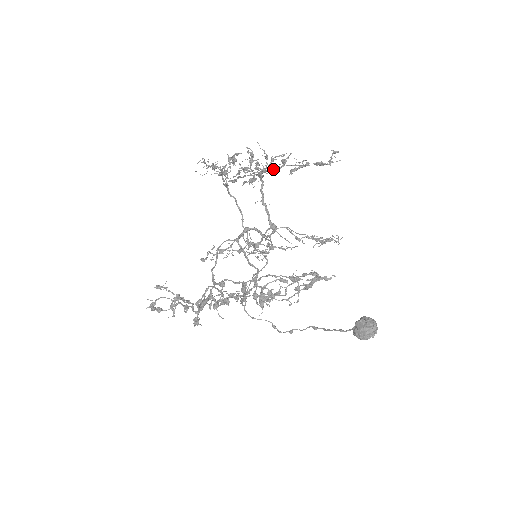
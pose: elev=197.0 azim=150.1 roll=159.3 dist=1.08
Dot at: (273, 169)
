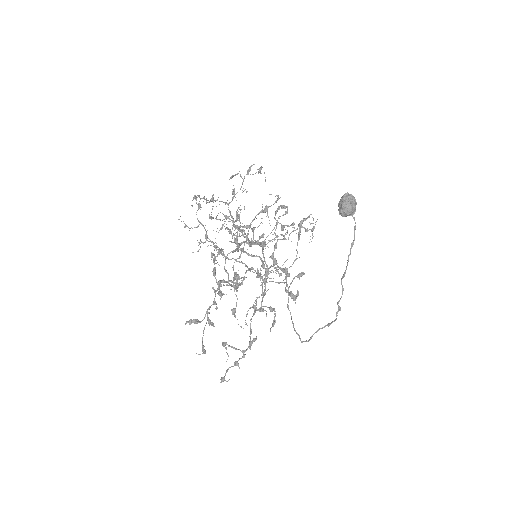
Dot at: (230, 202)
